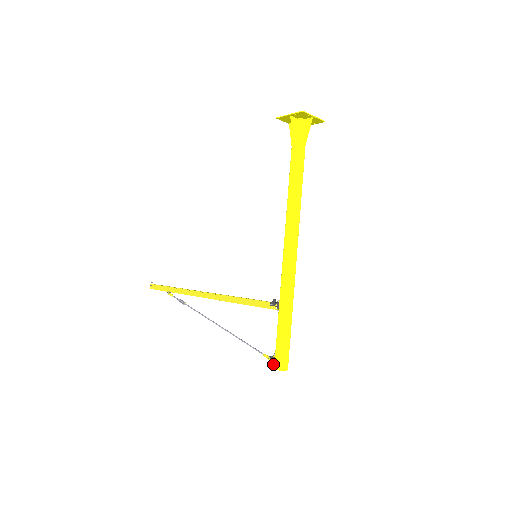
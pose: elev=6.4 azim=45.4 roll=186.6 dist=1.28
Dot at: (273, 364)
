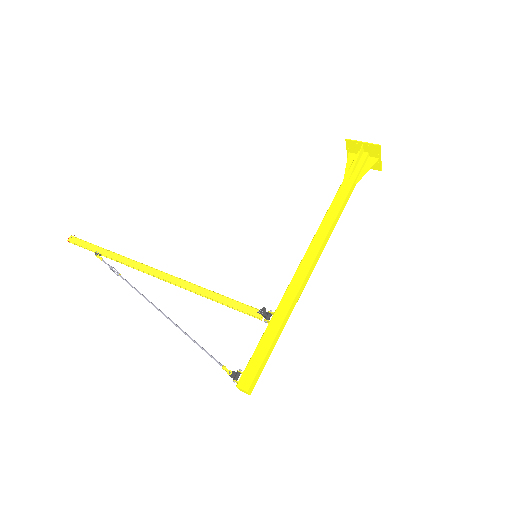
Dot at: (236, 380)
